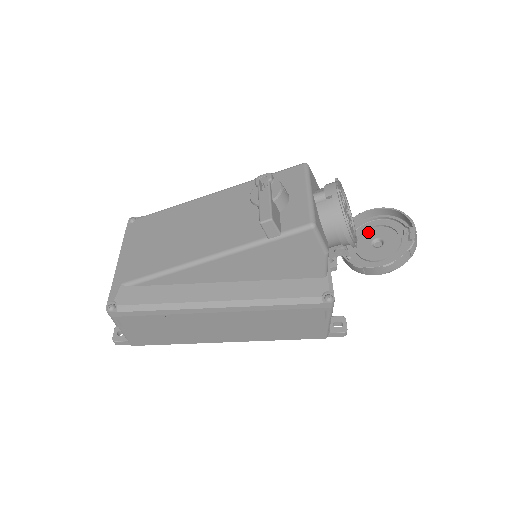
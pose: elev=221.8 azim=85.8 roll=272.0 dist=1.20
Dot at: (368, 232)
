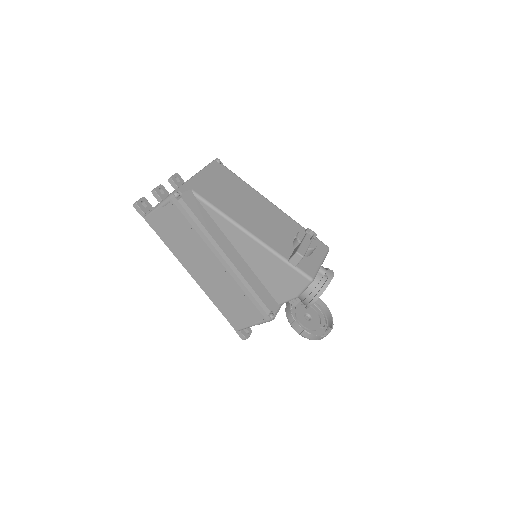
Dot at: occluded
